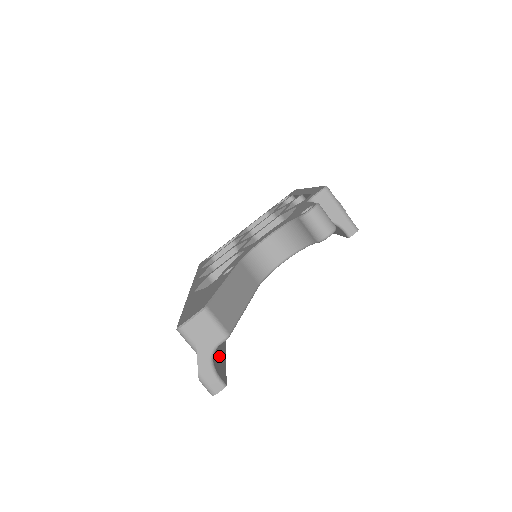
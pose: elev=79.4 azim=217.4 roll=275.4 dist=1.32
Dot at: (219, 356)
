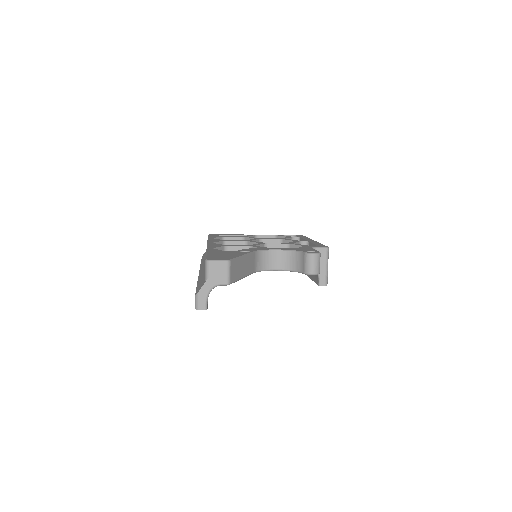
Dot at: occluded
